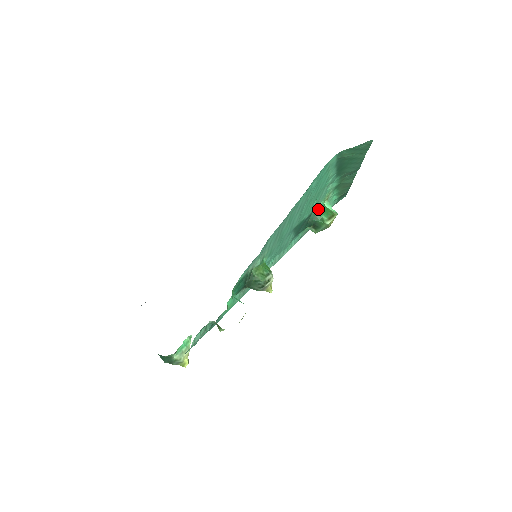
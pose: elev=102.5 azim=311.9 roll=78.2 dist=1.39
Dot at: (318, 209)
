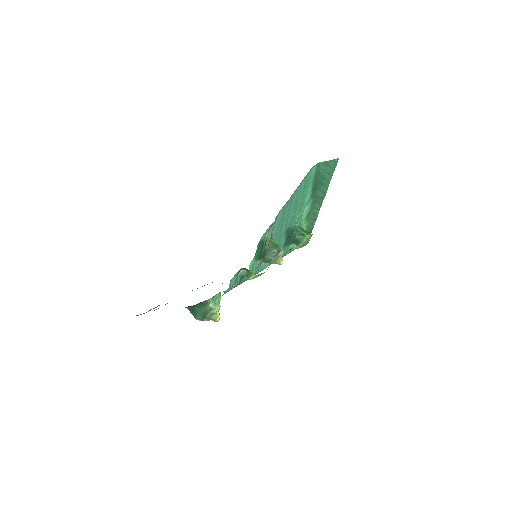
Dot at: (298, 227)
